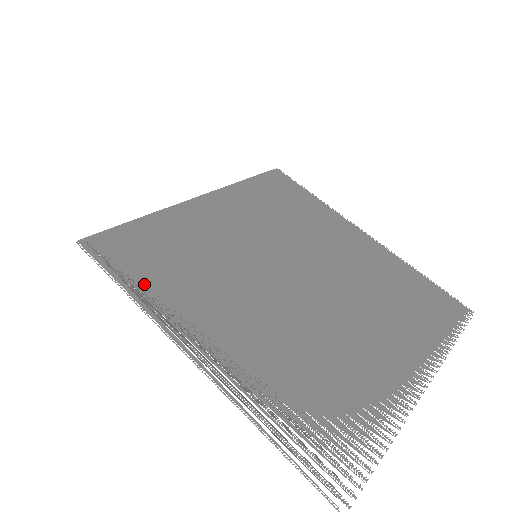
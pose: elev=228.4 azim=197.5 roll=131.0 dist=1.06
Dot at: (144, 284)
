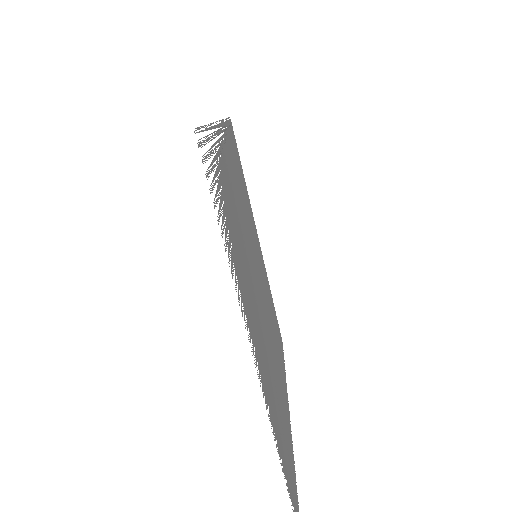
Dot at: (231, 138)
